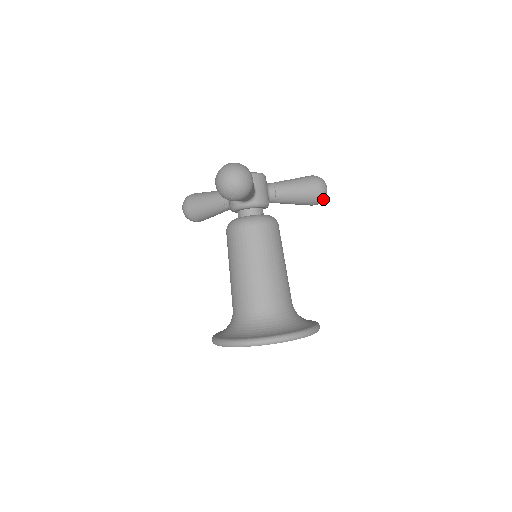
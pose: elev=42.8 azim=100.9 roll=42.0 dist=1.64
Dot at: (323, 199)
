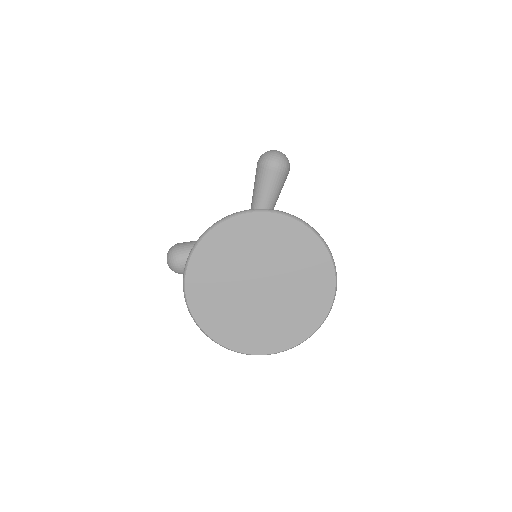
Dot at: occluded
